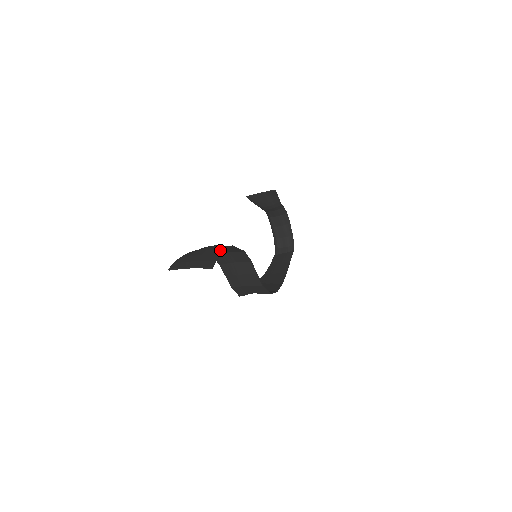
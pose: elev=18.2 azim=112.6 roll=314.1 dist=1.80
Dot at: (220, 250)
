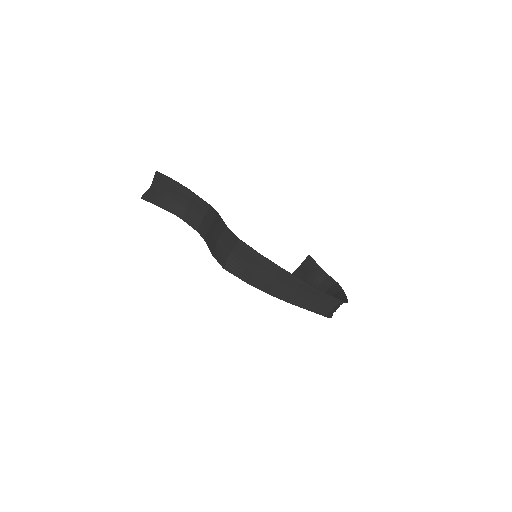
Dot at: (178, 185)
